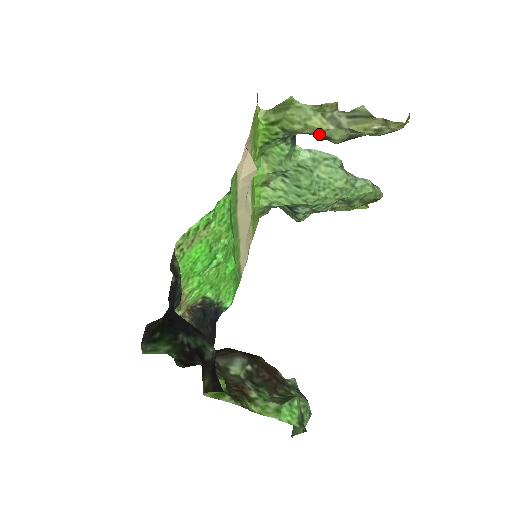
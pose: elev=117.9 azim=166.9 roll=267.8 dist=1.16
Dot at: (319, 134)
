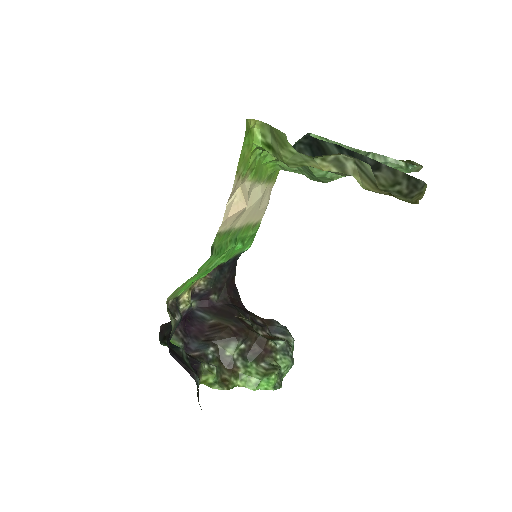
Dot at: occluded
